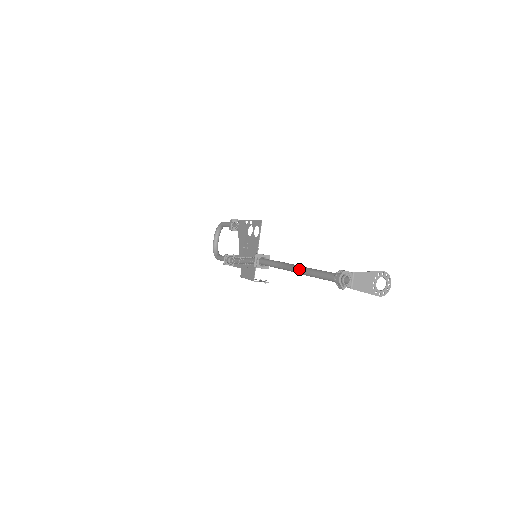
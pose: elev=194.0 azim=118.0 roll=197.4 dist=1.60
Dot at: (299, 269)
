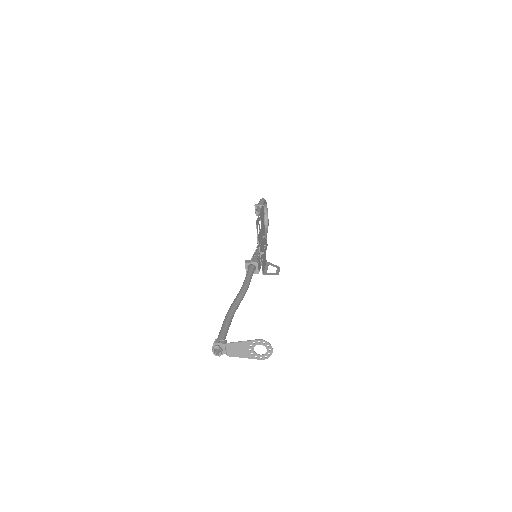
Dot at: (229, 309)
